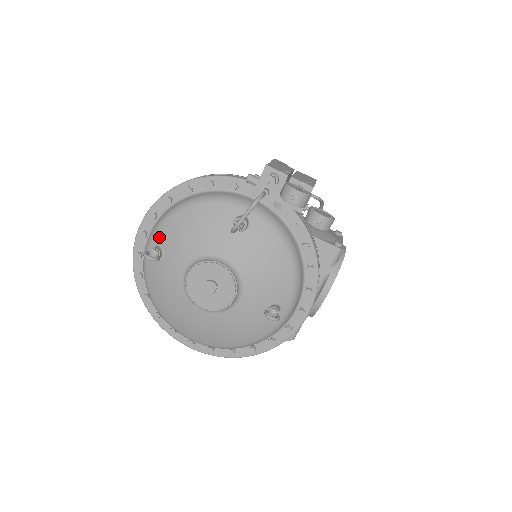
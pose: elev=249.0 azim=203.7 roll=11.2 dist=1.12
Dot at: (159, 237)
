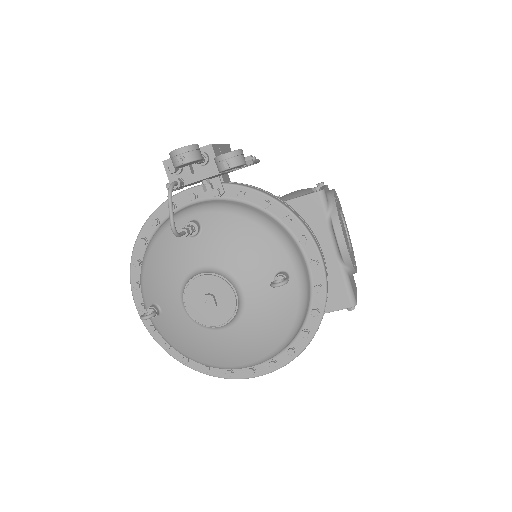
Dot at: (147, 297)
